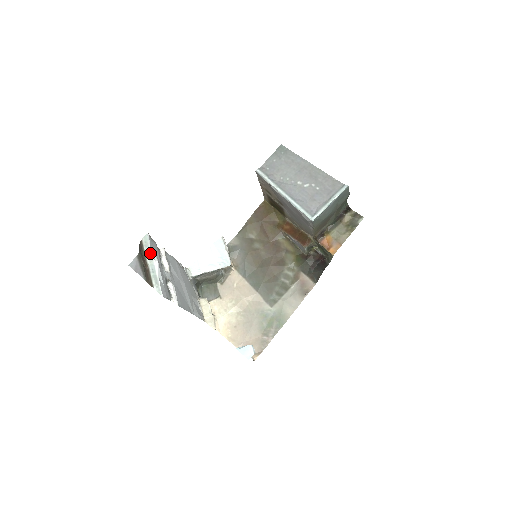
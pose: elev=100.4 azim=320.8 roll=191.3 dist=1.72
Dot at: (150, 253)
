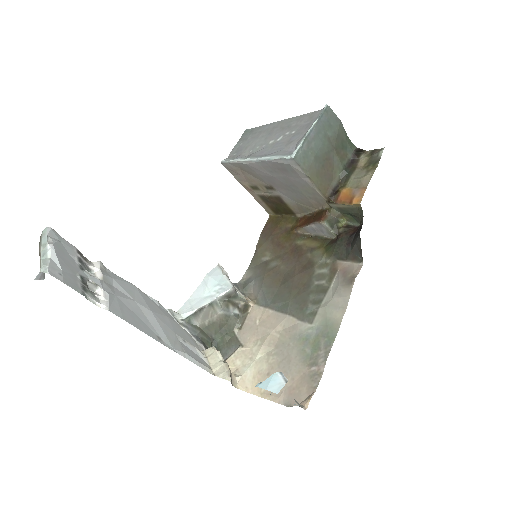
Dot at: (45, 241)
